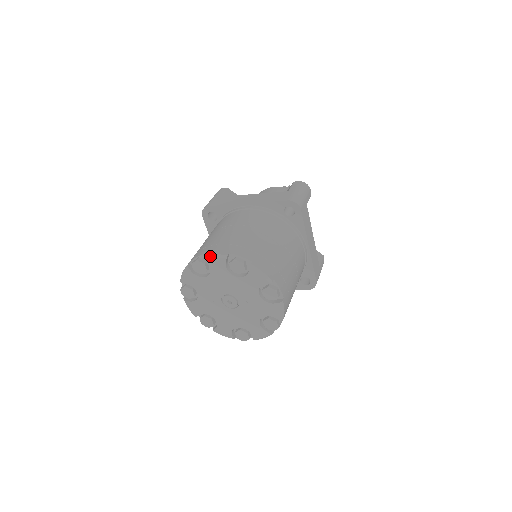
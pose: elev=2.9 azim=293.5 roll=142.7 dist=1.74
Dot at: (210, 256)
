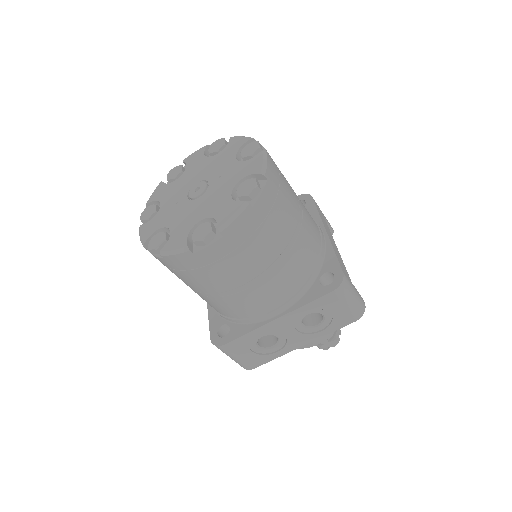
Dot at: (190, 155)
